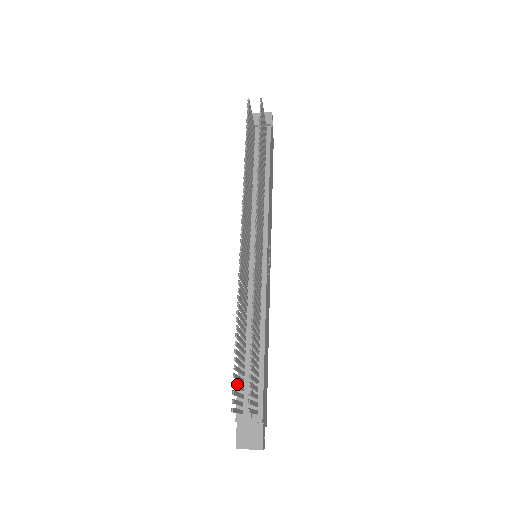
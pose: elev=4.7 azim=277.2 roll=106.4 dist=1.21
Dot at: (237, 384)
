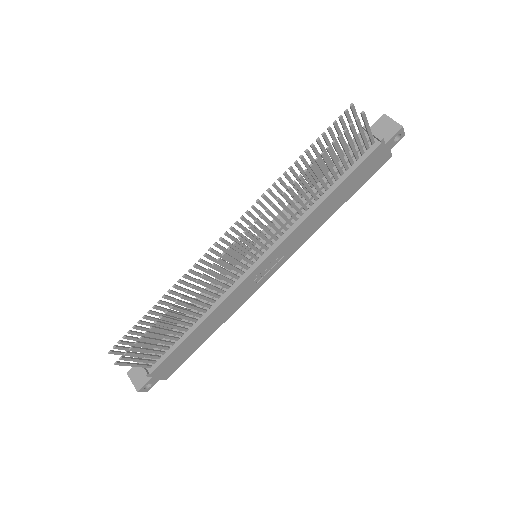
Dot at: (135, 338)
